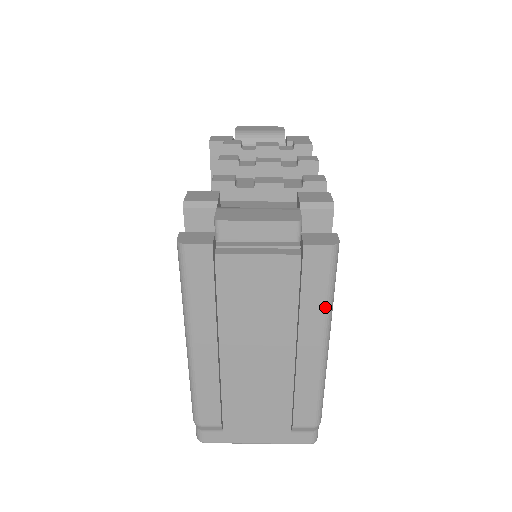
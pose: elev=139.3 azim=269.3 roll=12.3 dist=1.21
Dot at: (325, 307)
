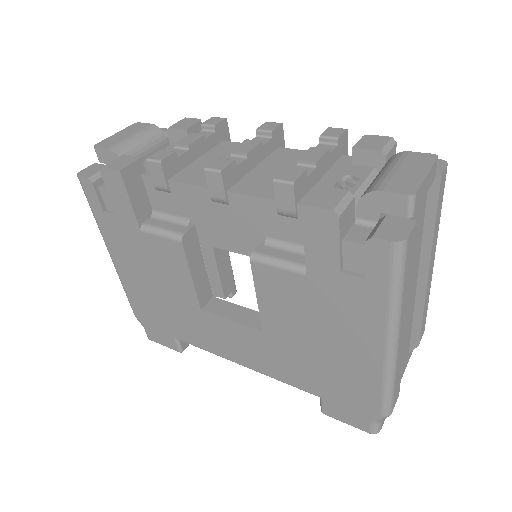
Dot at: (439, 223)
